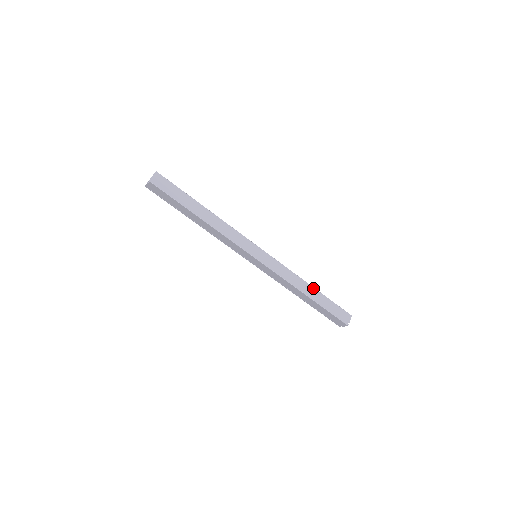
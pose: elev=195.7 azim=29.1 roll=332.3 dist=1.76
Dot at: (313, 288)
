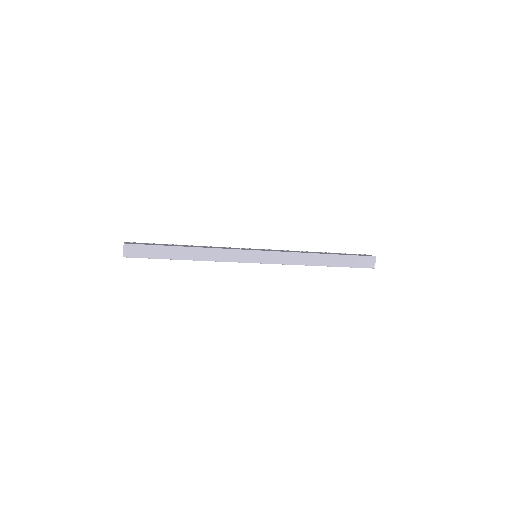
Dot at: (325, 255)
